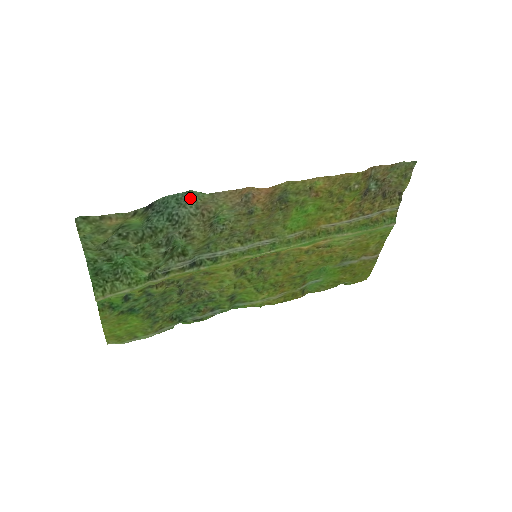
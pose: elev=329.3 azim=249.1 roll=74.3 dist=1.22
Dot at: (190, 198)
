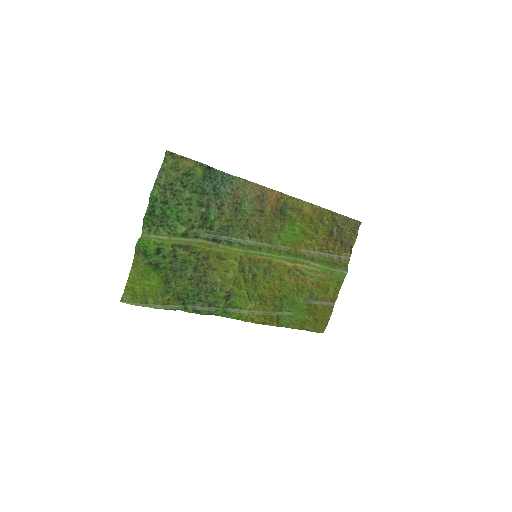
Dot at: (230, 181)
